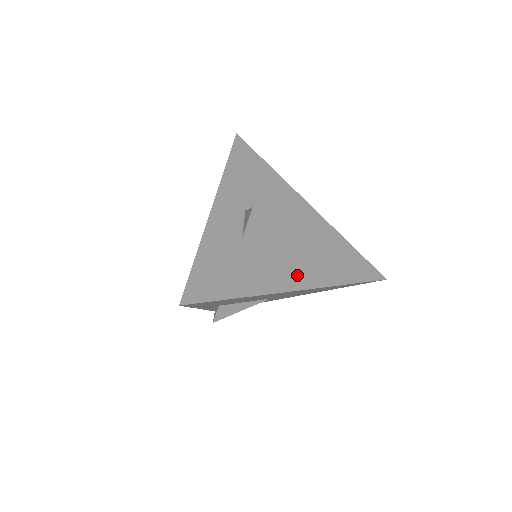
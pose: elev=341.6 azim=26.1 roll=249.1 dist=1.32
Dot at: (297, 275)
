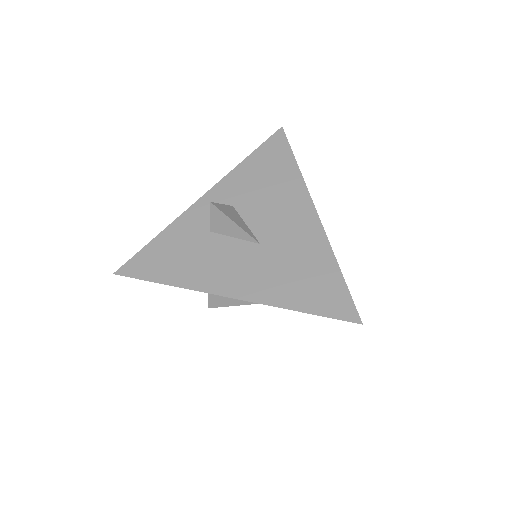
Dot at: (241, 282)
